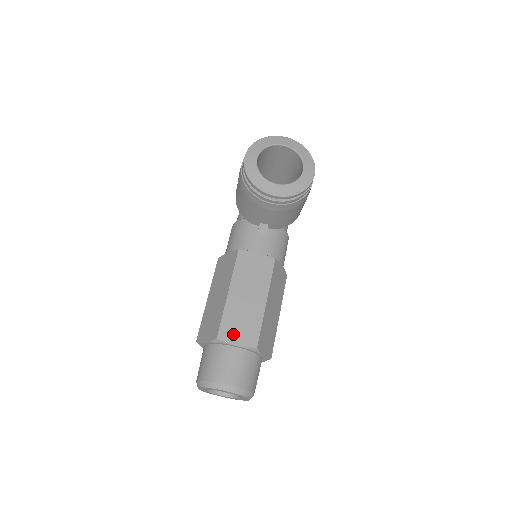
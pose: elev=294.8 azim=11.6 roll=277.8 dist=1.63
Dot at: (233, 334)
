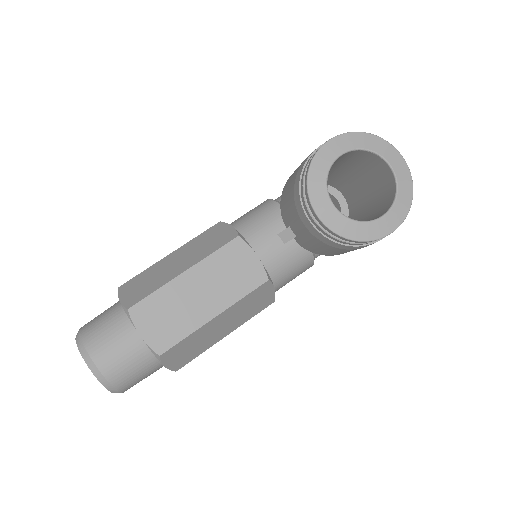
Dot at: (148, 320)
